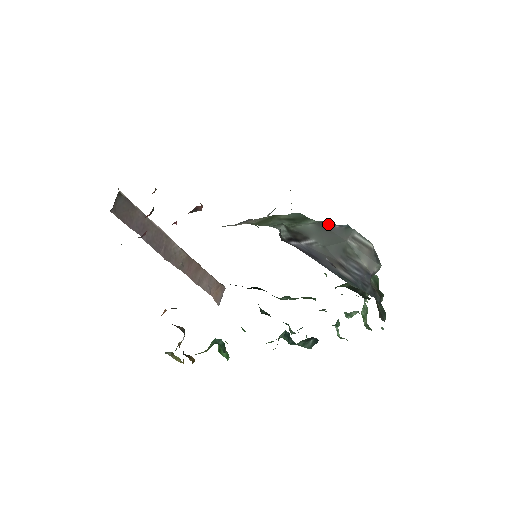
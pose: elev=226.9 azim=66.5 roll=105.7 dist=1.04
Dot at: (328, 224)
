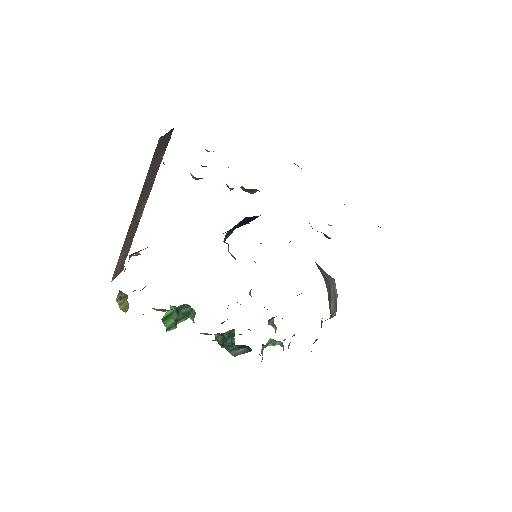
Dot at: occluded
